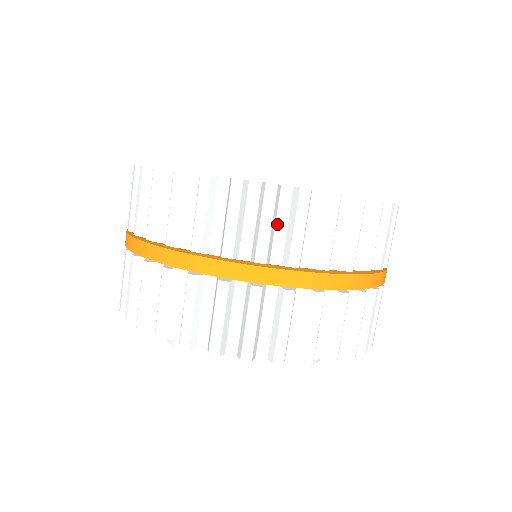
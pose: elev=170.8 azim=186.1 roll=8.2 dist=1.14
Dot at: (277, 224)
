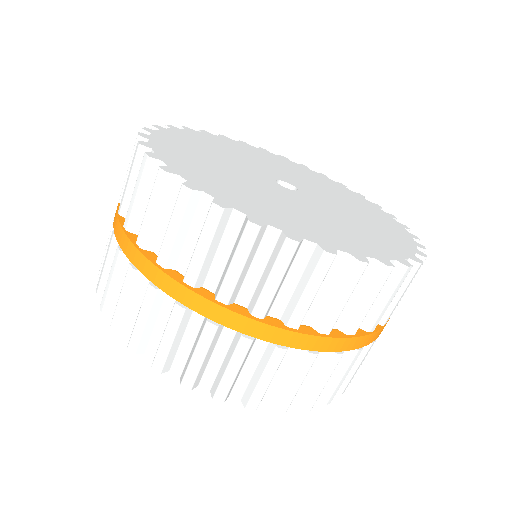
Dot at: occluded
